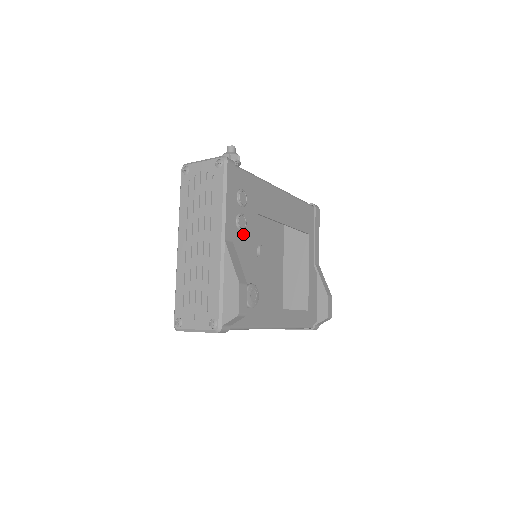
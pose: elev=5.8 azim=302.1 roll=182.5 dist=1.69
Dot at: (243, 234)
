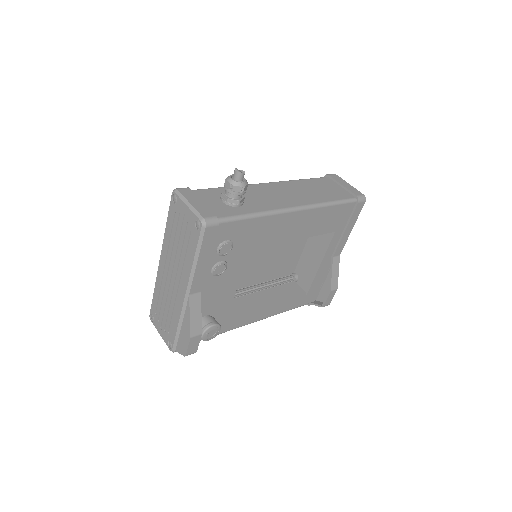
Dot at: (220, 276)
